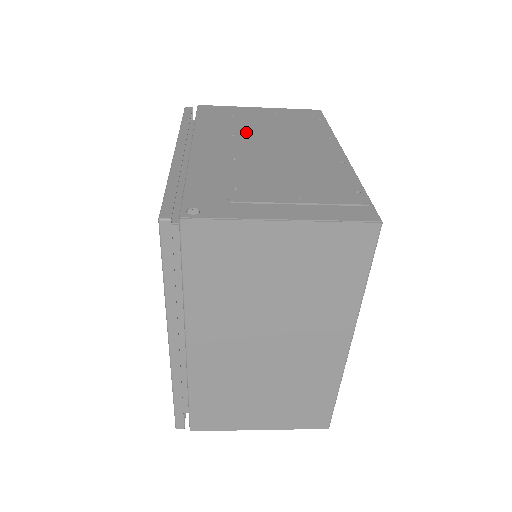
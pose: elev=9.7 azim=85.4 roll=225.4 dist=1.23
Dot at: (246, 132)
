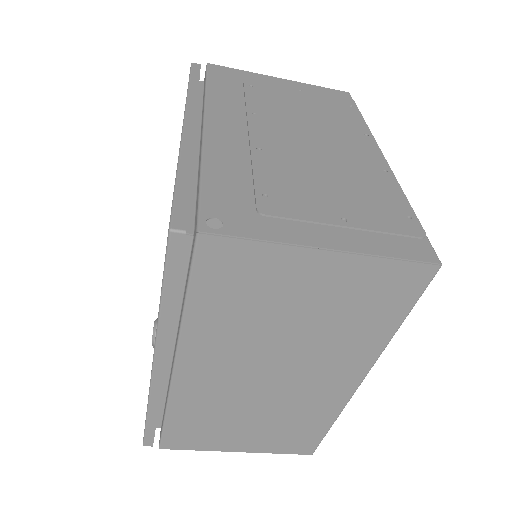
Dot at: (269, 111)
